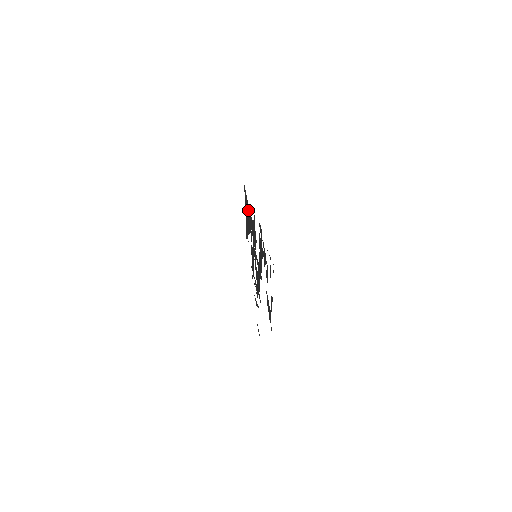
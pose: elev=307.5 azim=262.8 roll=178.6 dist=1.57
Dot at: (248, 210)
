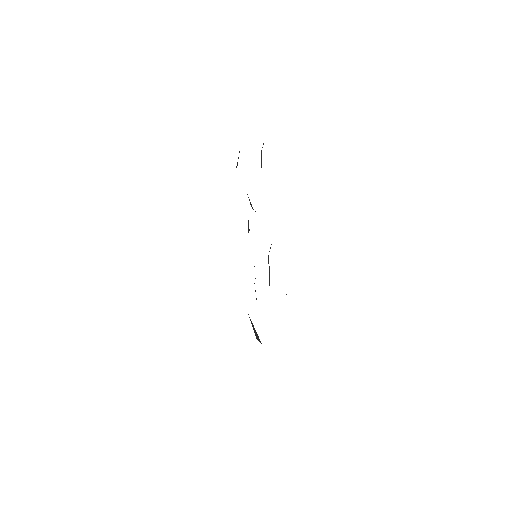
Dot at: occluded
